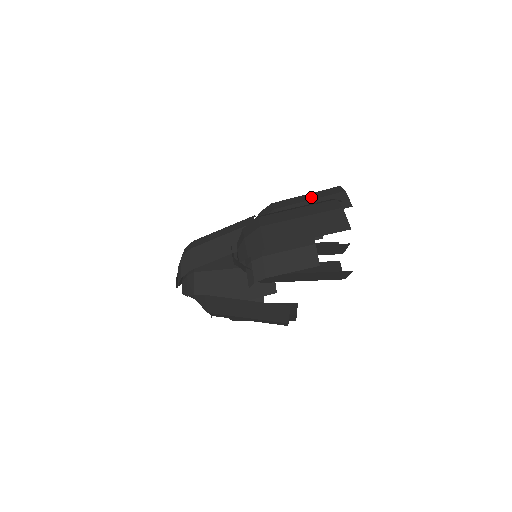
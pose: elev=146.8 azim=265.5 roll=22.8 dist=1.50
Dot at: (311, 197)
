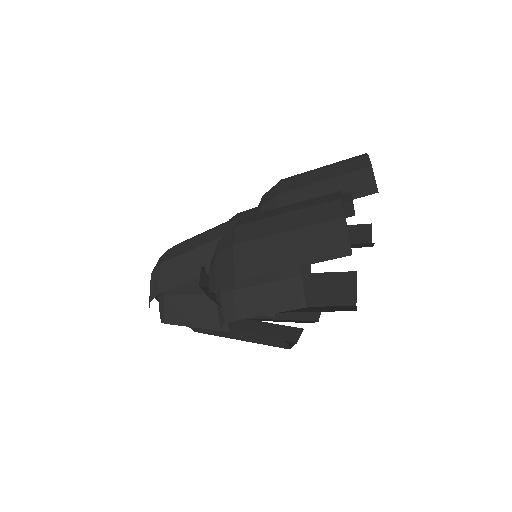
Dot at: (326, 175)
